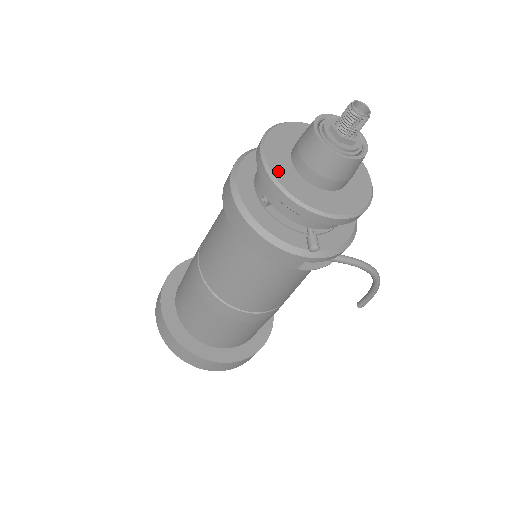
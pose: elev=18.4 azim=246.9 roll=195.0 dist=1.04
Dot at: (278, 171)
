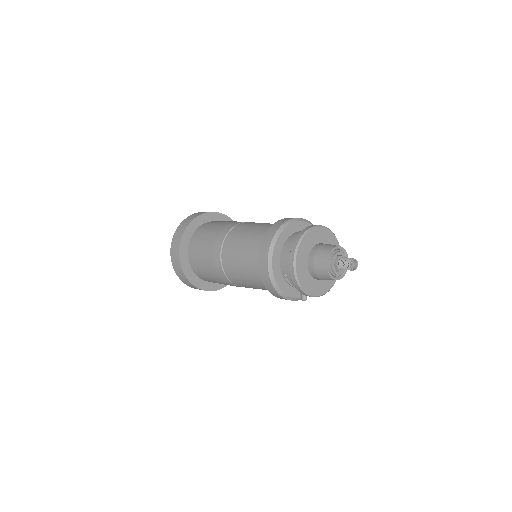
Dot at: (301, 277)
